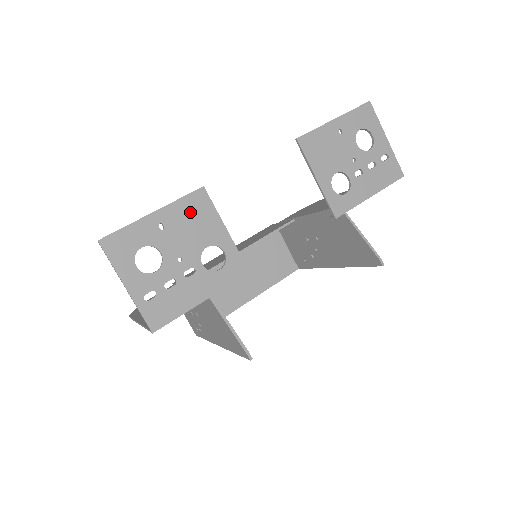
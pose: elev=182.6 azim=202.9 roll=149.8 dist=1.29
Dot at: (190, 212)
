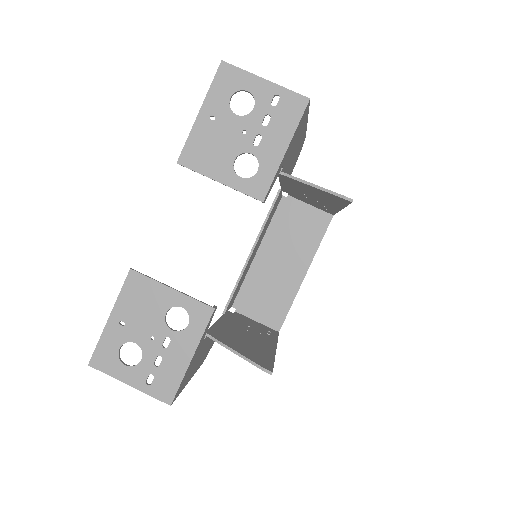
Dot at: (134, 297)
